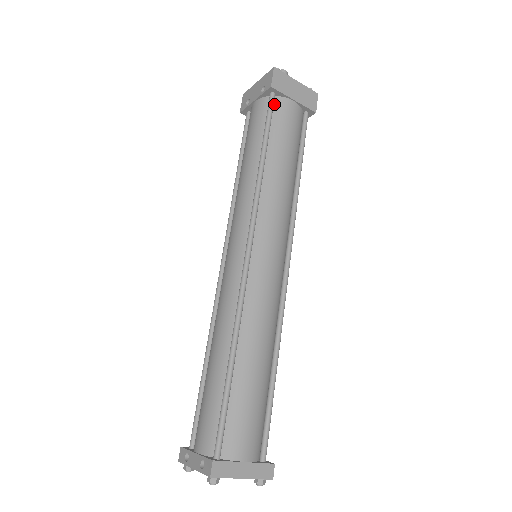
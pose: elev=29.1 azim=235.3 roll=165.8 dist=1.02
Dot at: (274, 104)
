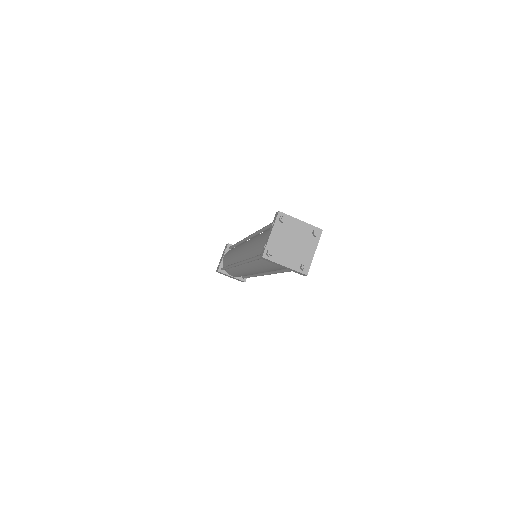
Dot at: occluded
